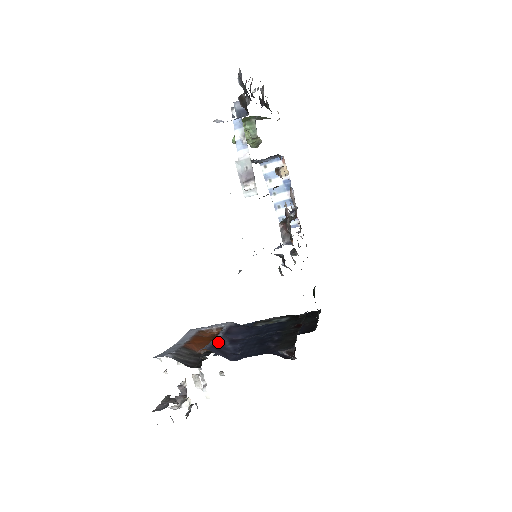
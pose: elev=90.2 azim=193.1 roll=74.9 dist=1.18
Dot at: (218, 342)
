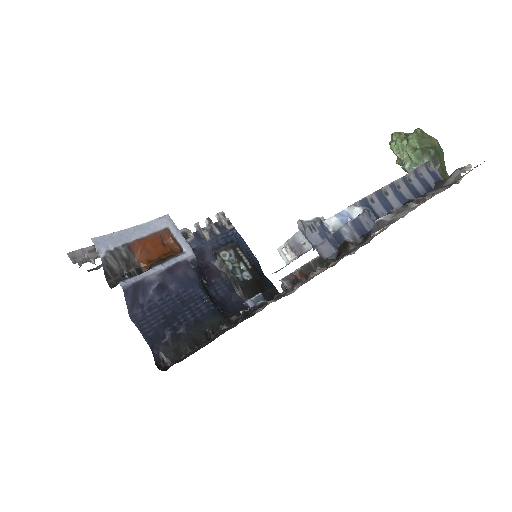
Dot at: (148, 279)
